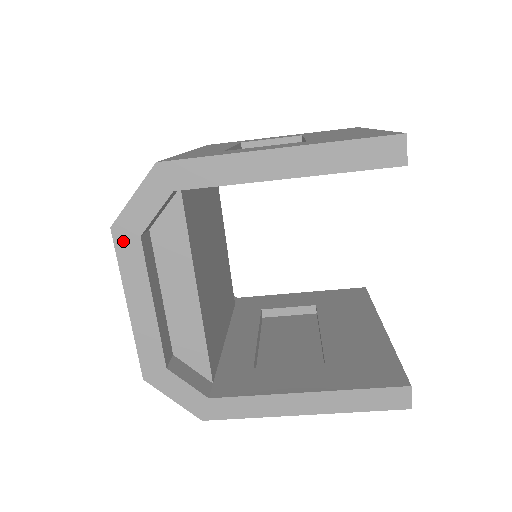
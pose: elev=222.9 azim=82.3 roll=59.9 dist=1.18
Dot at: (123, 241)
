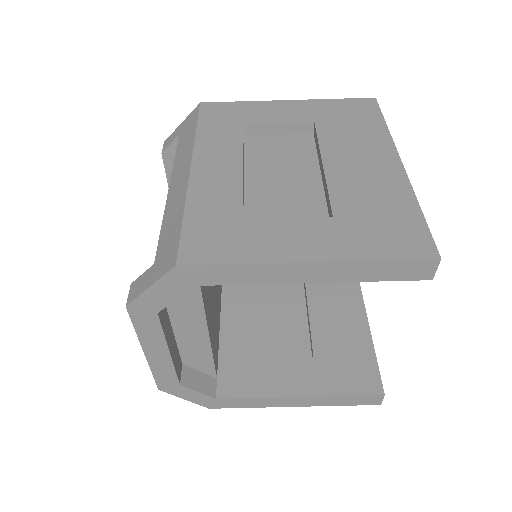
Dot at: (139, 315)
